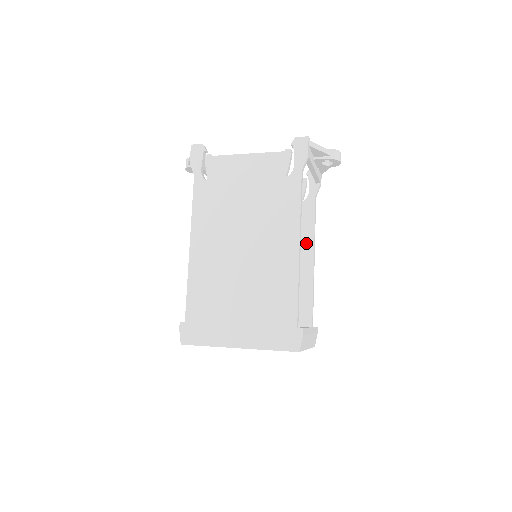
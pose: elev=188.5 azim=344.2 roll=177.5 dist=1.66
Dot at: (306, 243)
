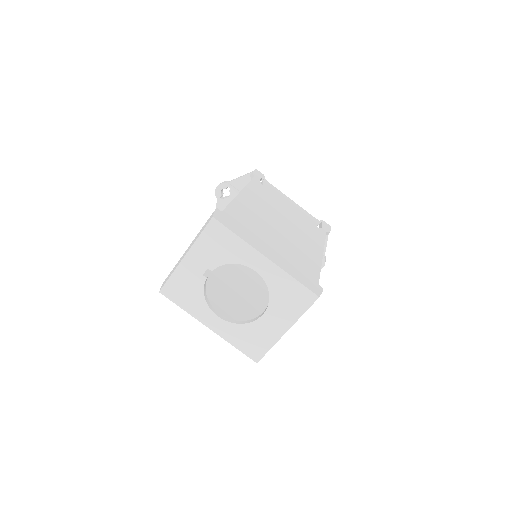
Dot at: occluded
